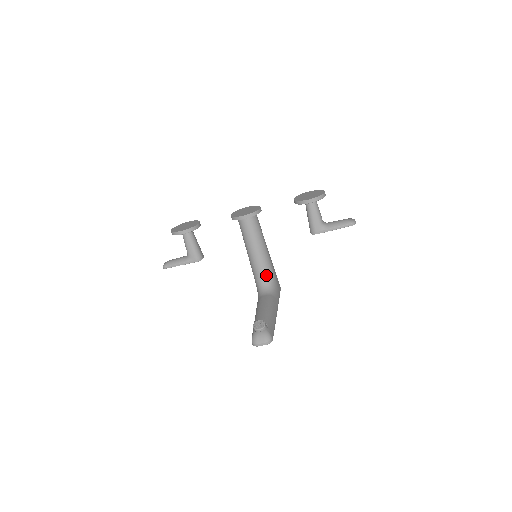
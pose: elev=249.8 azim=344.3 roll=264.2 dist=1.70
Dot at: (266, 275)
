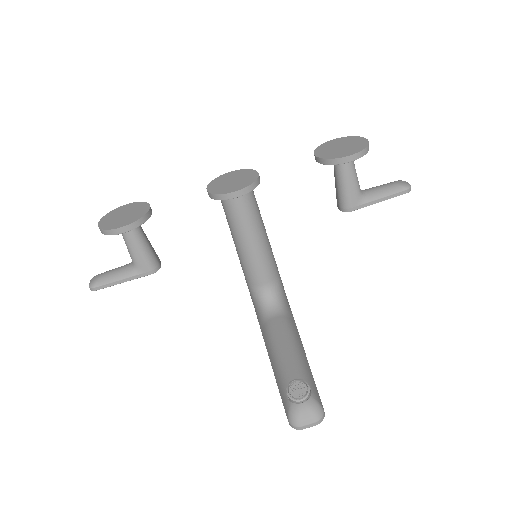
Dot at: (270, 282)
